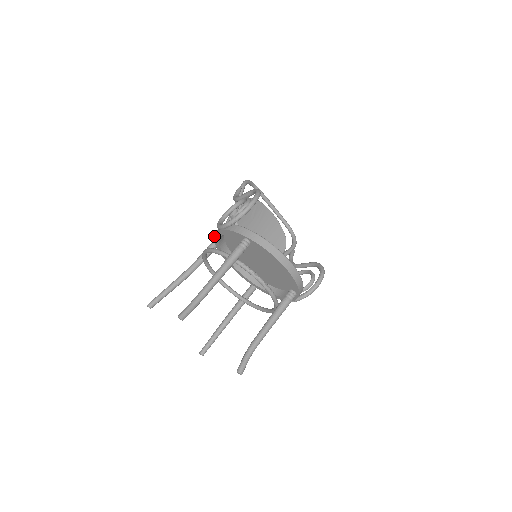
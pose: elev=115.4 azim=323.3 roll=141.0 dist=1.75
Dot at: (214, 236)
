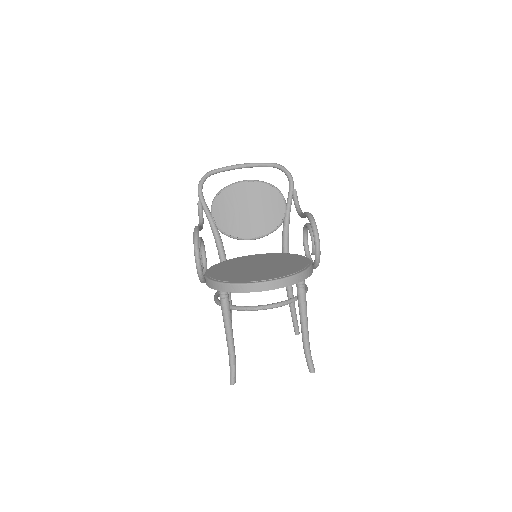
Dot at: occluded
